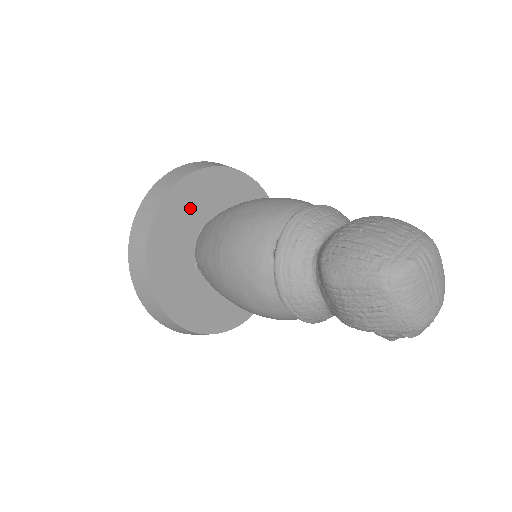
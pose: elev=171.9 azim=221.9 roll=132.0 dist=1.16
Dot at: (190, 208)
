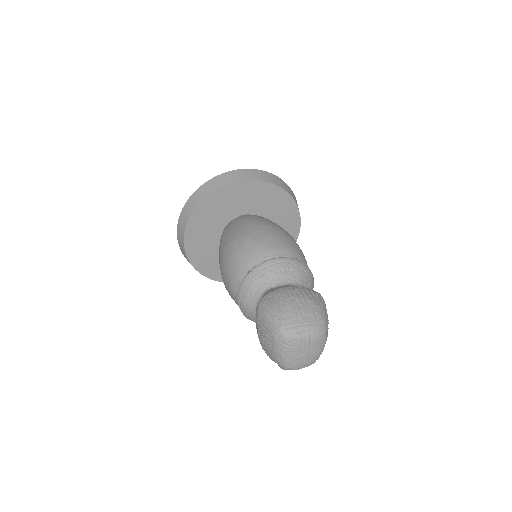
Dot at: (237, 201)
